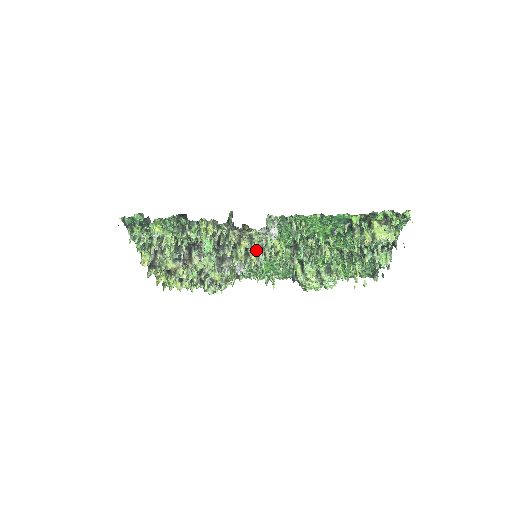
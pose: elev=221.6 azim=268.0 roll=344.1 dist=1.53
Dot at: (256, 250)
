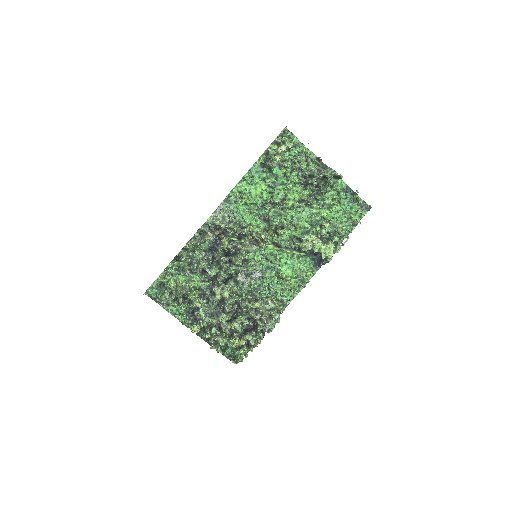
Dot at: (243, 244)
